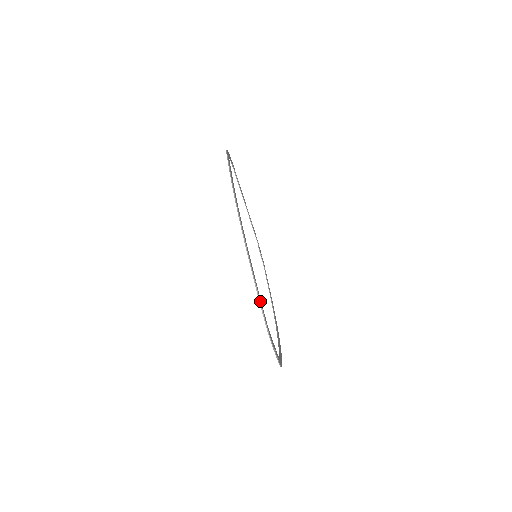
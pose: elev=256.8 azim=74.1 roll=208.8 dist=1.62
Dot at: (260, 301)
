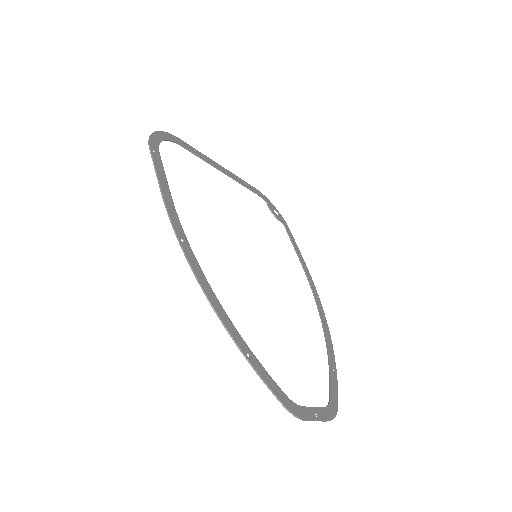
Dot at: (265, 381)
